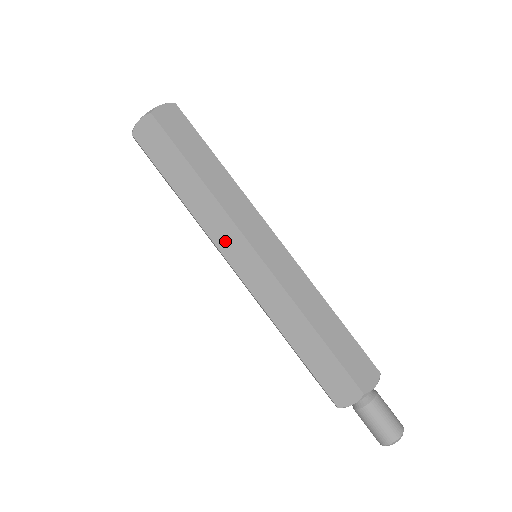
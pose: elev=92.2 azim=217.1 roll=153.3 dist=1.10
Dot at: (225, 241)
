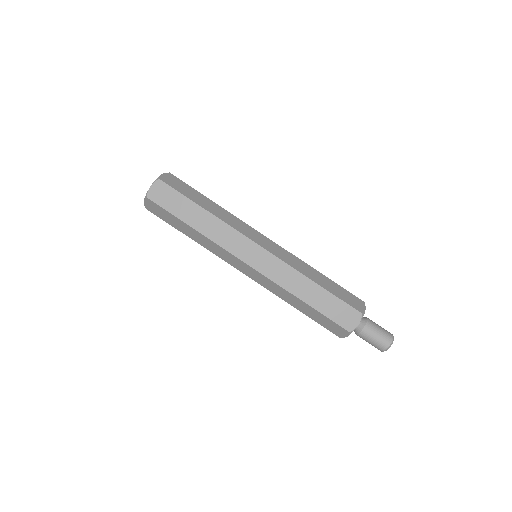
Dot at: (236, 247)
